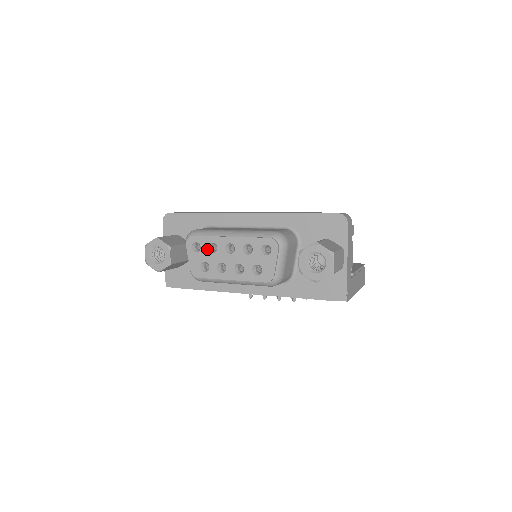
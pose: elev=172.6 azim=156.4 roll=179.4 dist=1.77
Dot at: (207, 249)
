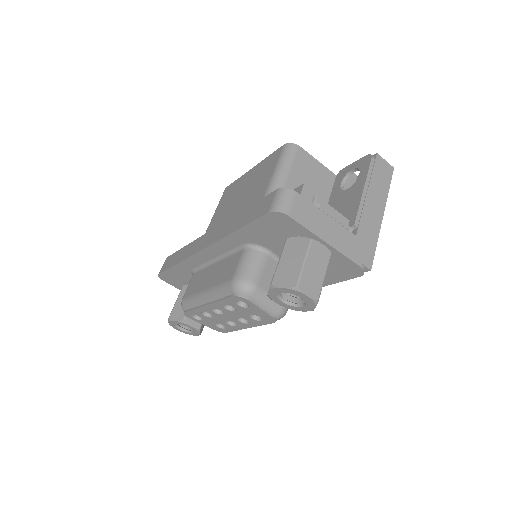
Dot at: (205, 317)
